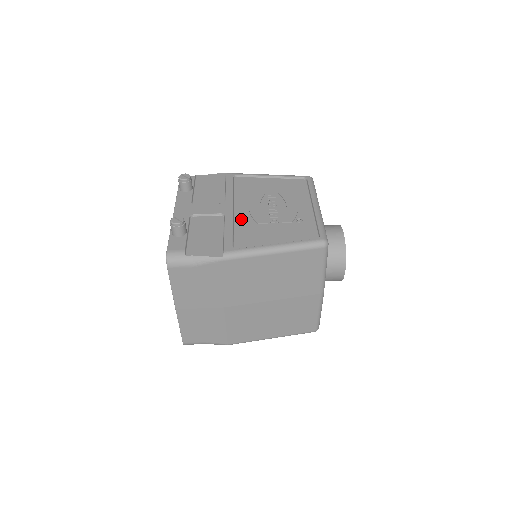
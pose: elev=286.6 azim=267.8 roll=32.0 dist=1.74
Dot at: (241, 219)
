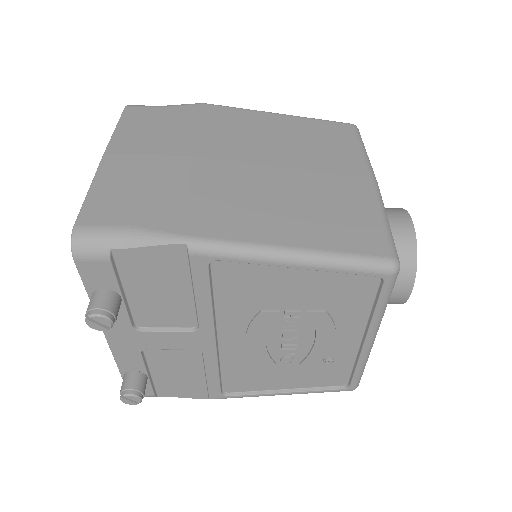
Dot at: (231, 355)
